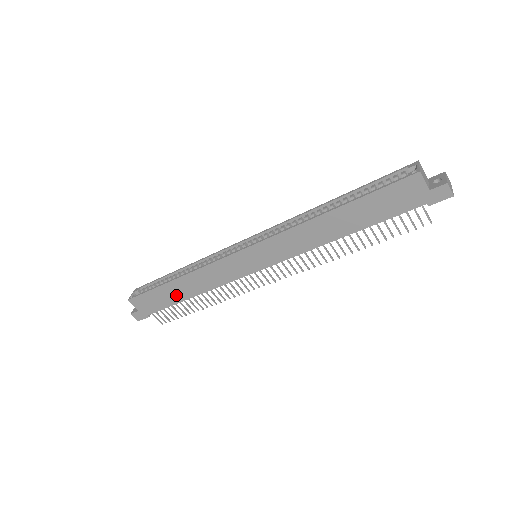
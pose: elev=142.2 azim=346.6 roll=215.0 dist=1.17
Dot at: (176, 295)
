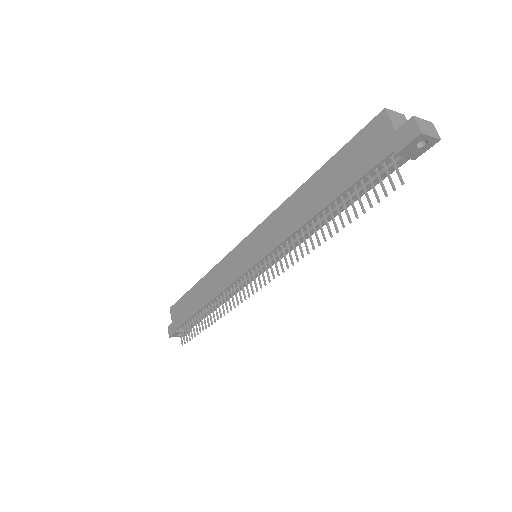
Dot at: (195, 303)
